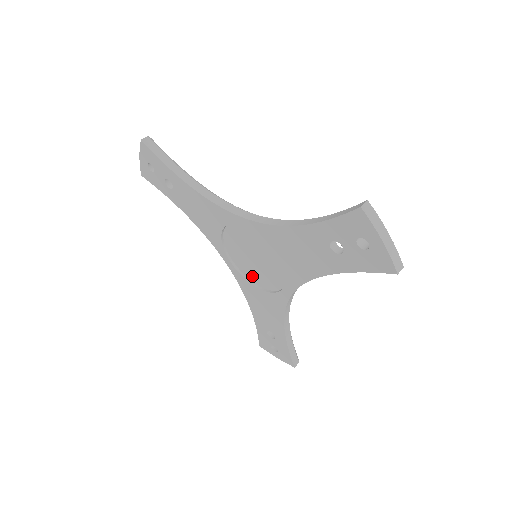
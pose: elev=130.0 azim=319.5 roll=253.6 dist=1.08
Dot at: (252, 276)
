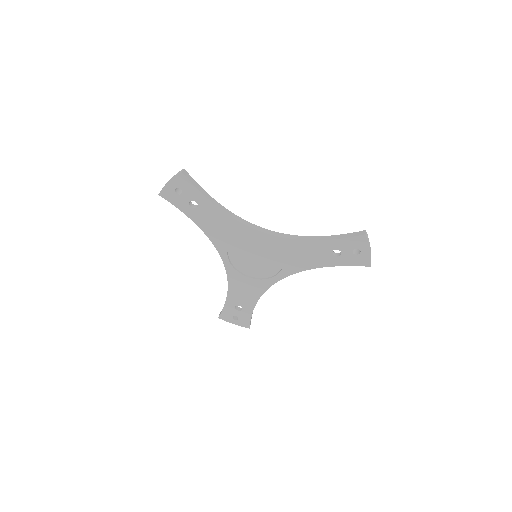
Dot at: (244, 269)
